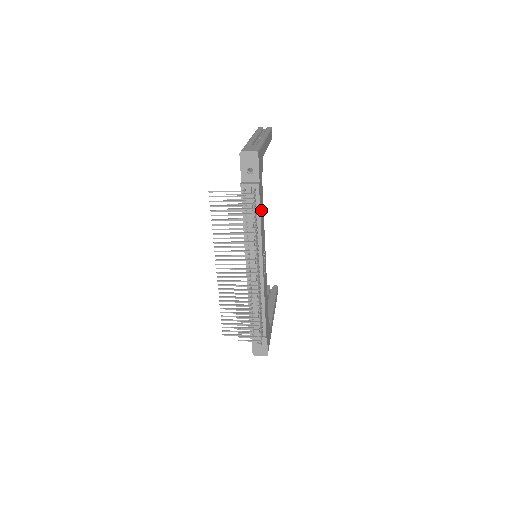
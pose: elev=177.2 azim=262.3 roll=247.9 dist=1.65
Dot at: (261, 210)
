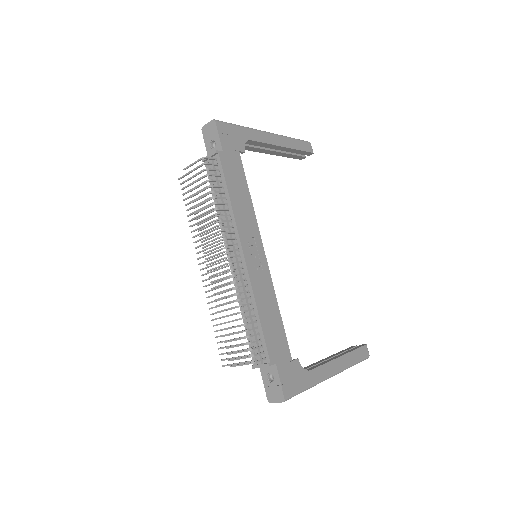
Dot at: (234, 186)
